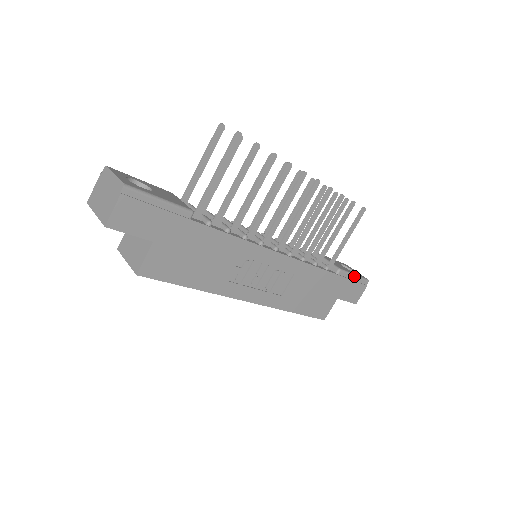
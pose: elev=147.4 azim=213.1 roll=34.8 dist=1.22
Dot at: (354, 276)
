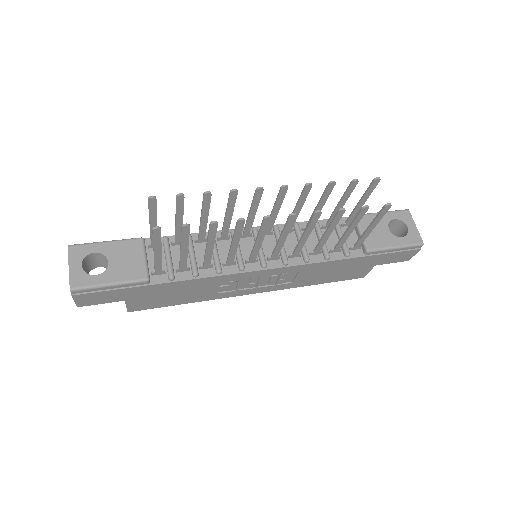
Dot at: (395, 249)
